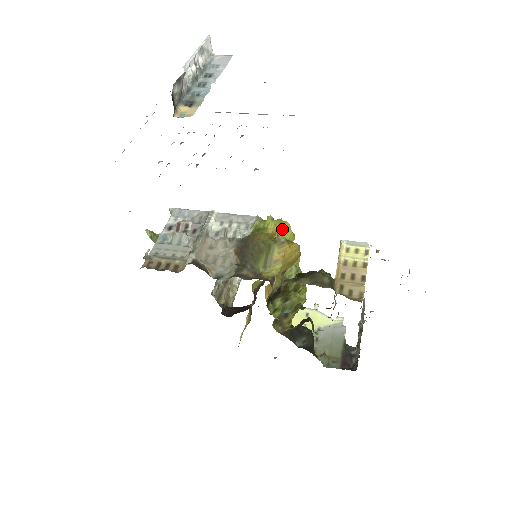
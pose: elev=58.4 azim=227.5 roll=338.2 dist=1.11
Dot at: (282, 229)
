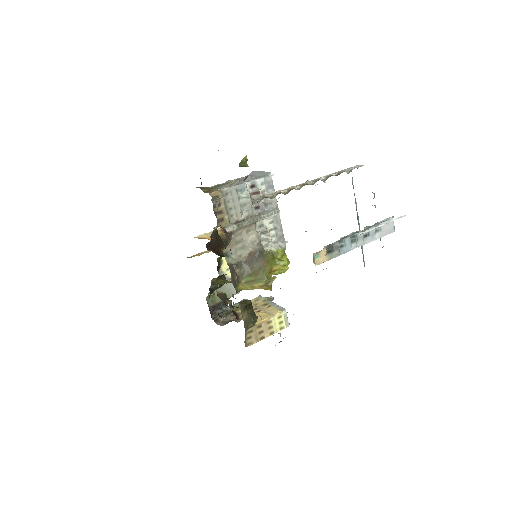
Dot at: (281, 269)
